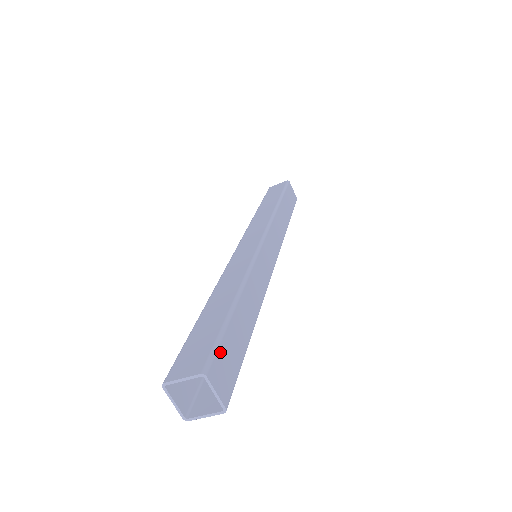
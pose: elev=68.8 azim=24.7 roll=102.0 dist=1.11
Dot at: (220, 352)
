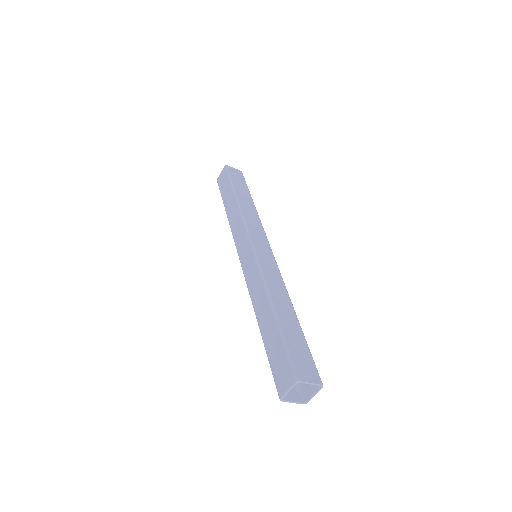
Dot at: occluded
